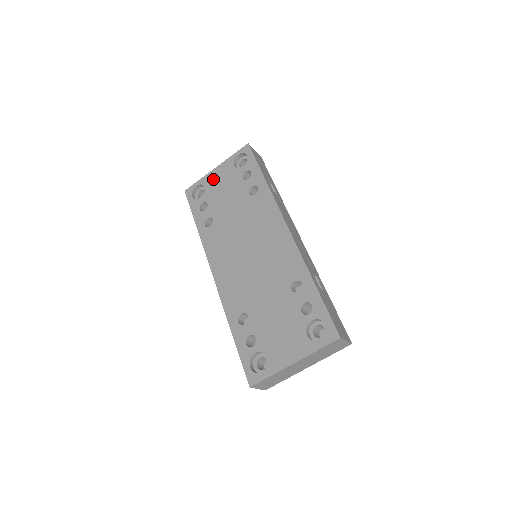
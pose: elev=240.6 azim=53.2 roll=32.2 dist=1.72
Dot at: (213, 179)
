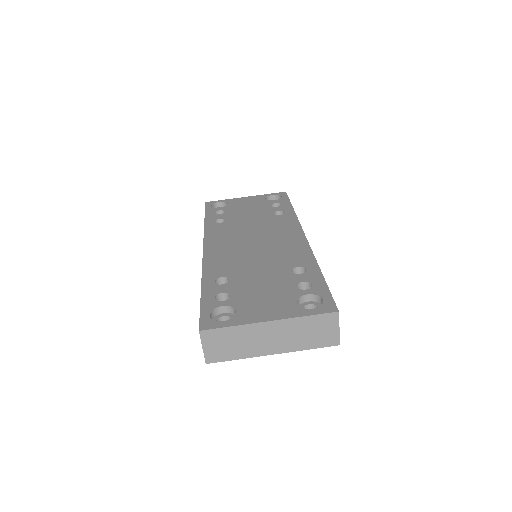
Dot at: (240, 201)
